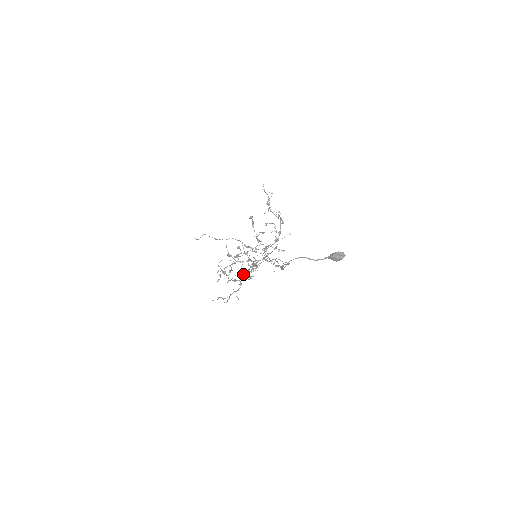
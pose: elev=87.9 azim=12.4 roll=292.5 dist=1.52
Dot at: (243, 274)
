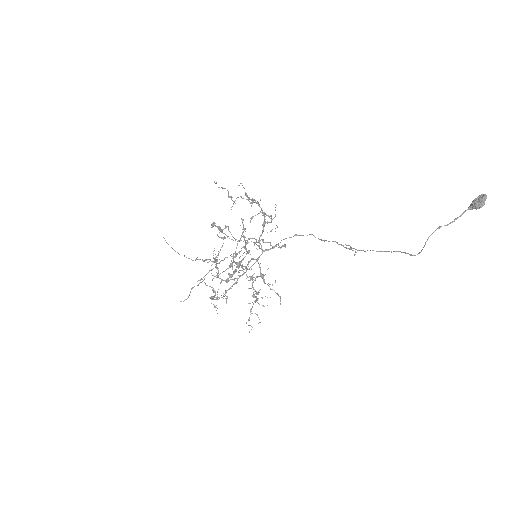
Dot at: occluded
